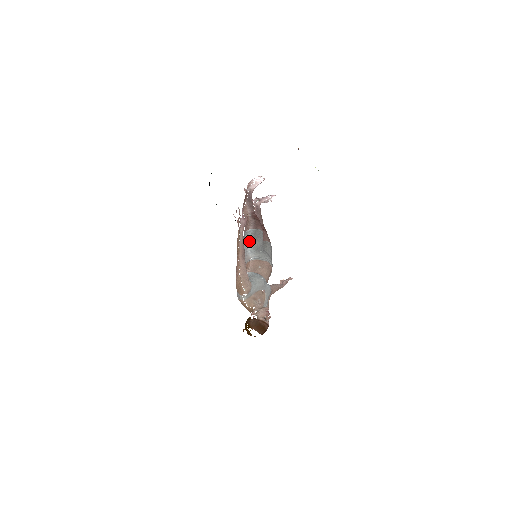
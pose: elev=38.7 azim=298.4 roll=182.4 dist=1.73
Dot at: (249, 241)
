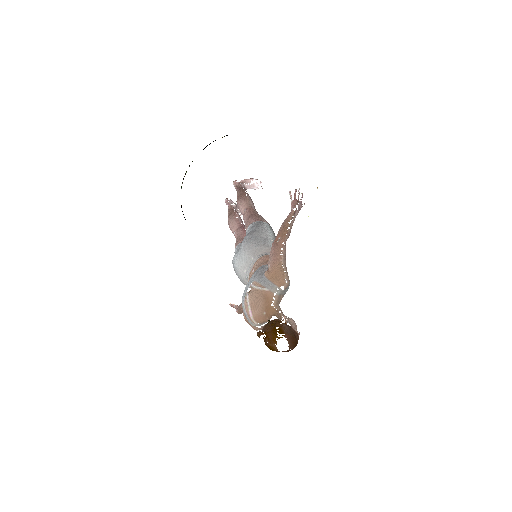
Dot at: (271, 233)
